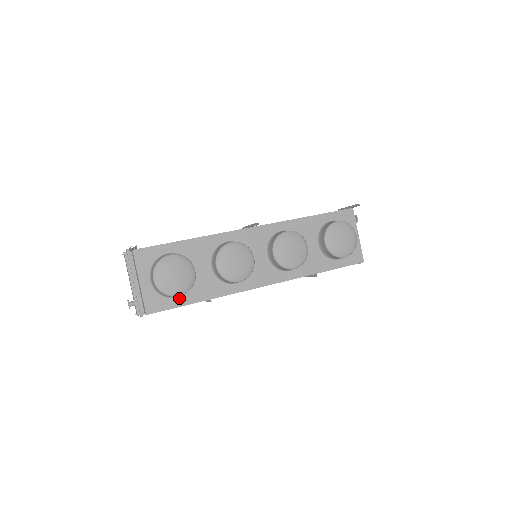
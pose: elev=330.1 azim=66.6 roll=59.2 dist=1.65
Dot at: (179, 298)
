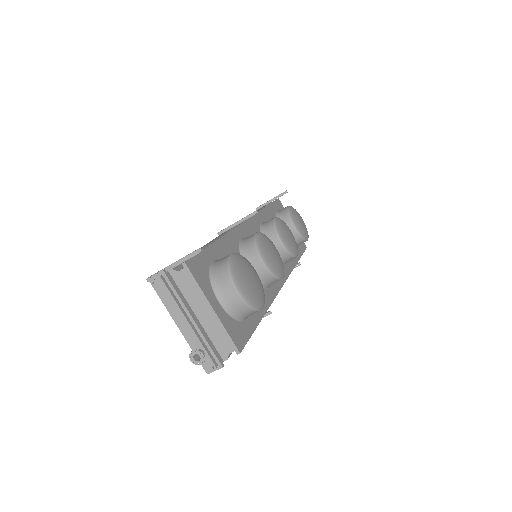
Dot at: (249, 319)
